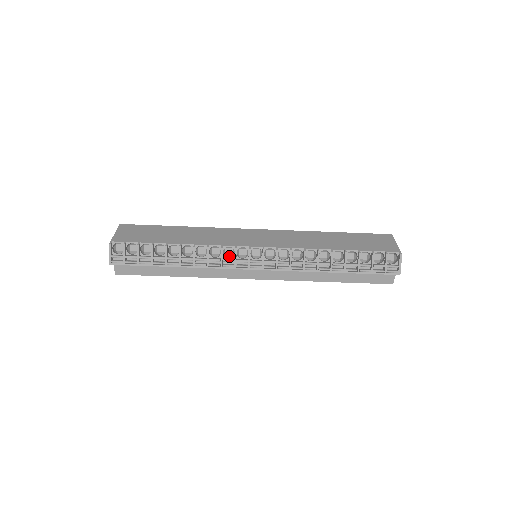
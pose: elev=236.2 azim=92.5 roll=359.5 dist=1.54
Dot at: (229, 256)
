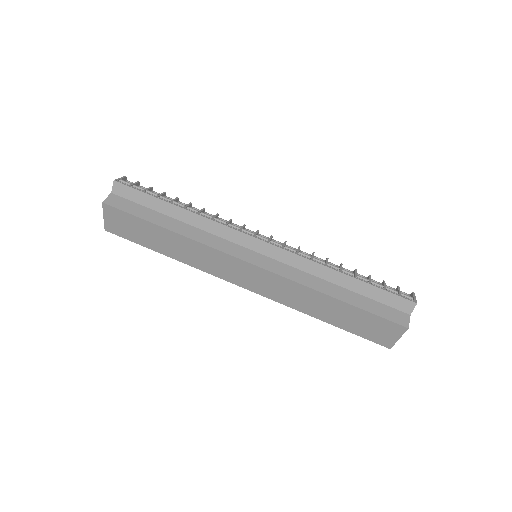
Dot at: occluded
